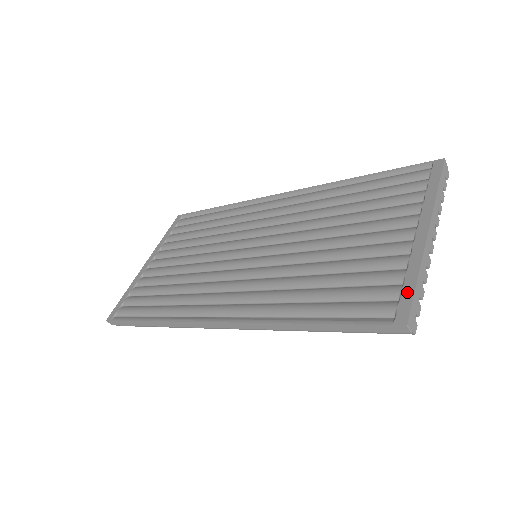
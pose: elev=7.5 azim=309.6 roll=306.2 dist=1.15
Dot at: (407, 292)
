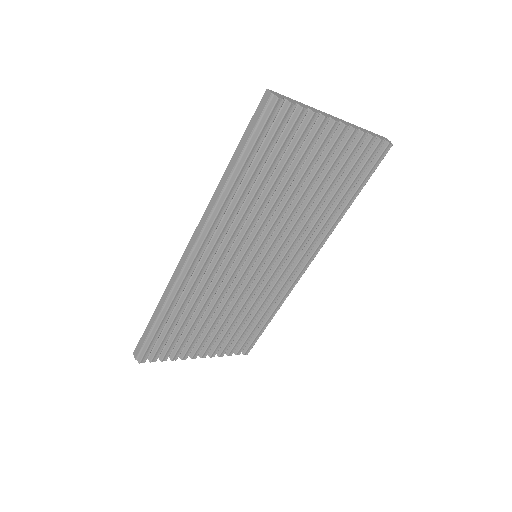
Dot at: occluded
